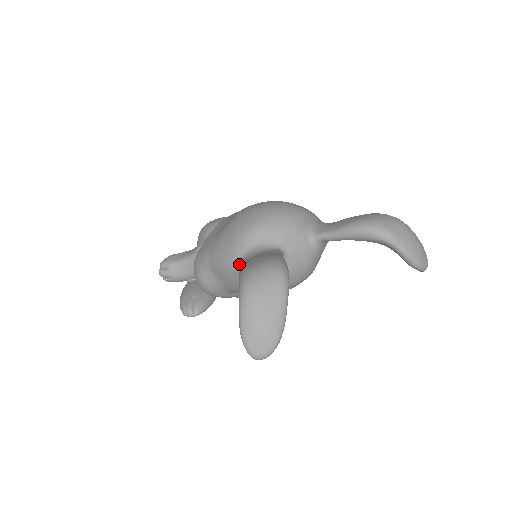
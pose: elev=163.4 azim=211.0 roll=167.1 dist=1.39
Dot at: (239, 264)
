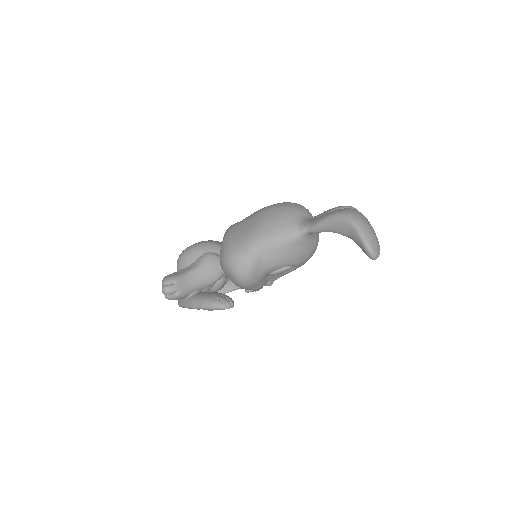
Dot at: (297, 231)
